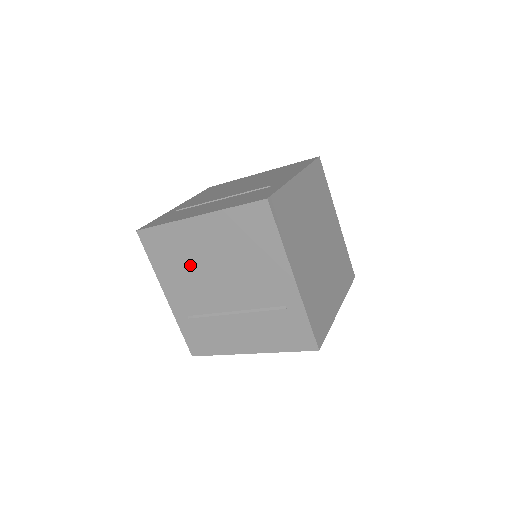
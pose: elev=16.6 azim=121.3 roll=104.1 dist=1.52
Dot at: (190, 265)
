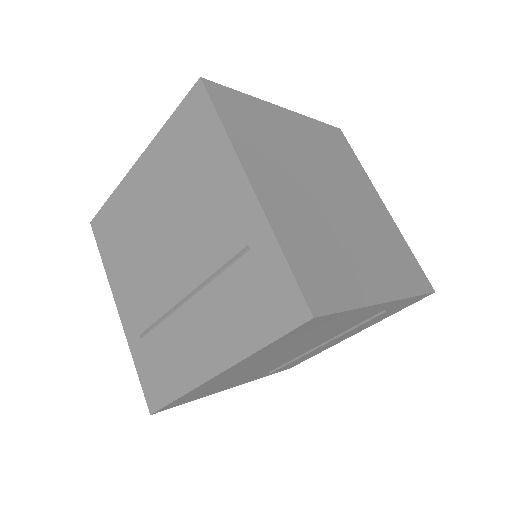
Dot at: (137, 241)
